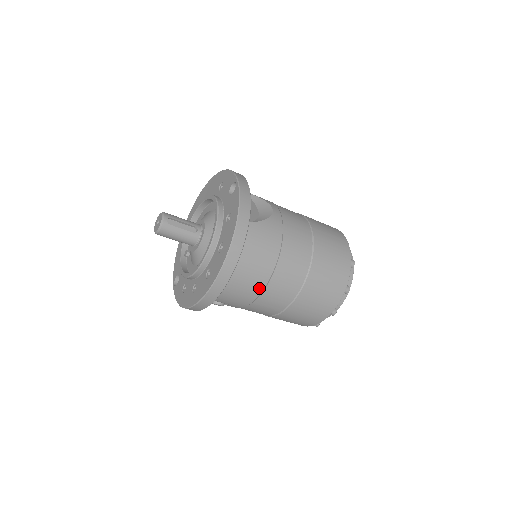
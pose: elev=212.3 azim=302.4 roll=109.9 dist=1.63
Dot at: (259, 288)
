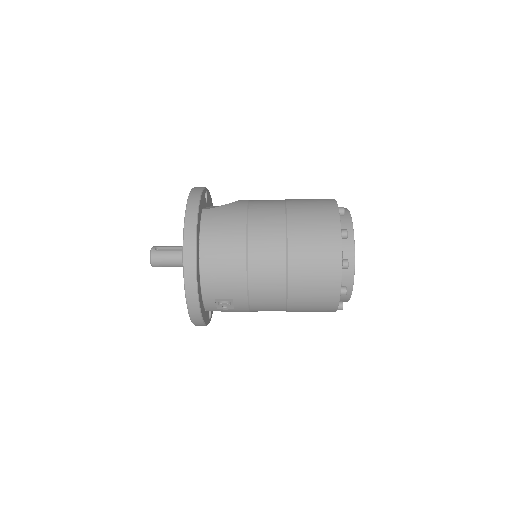
Dot at: (241, 261)
